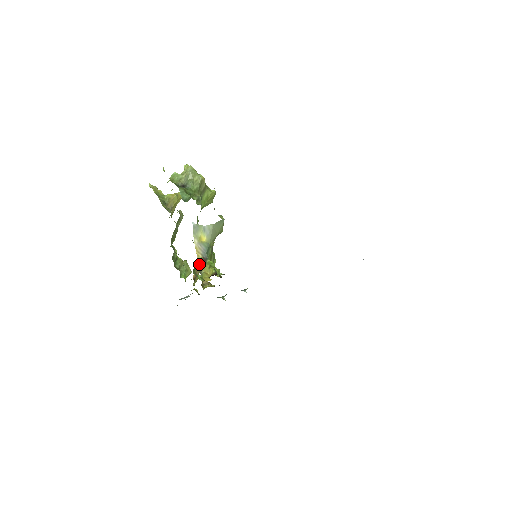
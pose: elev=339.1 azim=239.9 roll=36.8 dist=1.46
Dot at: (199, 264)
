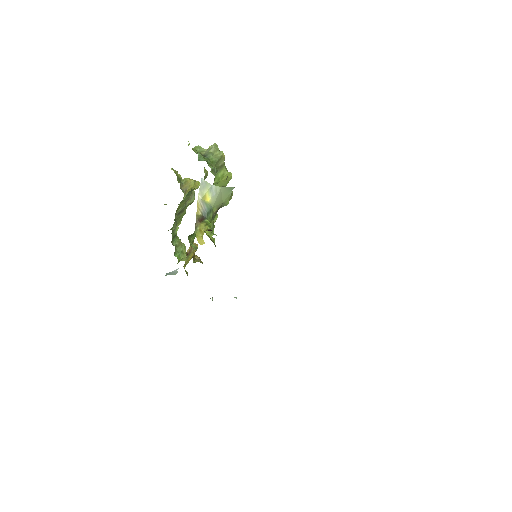
Dot at: (196, 219)
